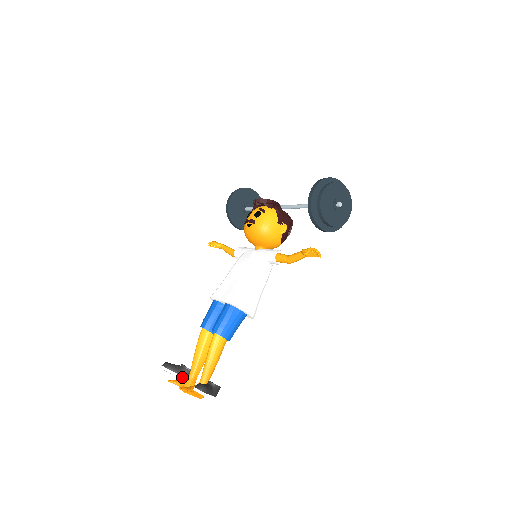
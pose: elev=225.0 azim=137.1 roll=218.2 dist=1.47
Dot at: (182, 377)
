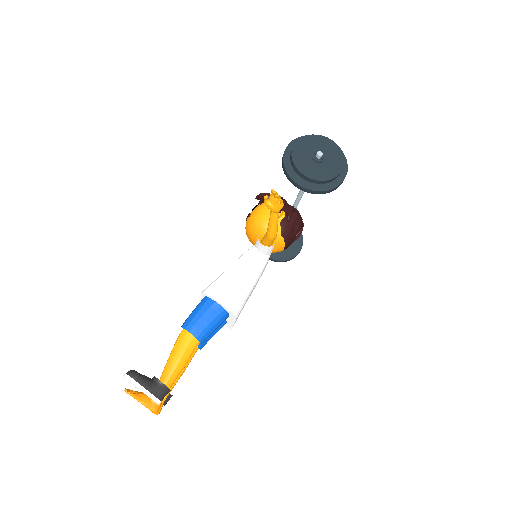
Dot at: occluded
